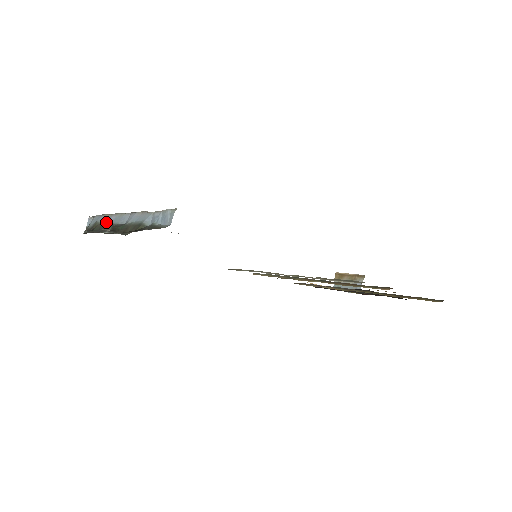
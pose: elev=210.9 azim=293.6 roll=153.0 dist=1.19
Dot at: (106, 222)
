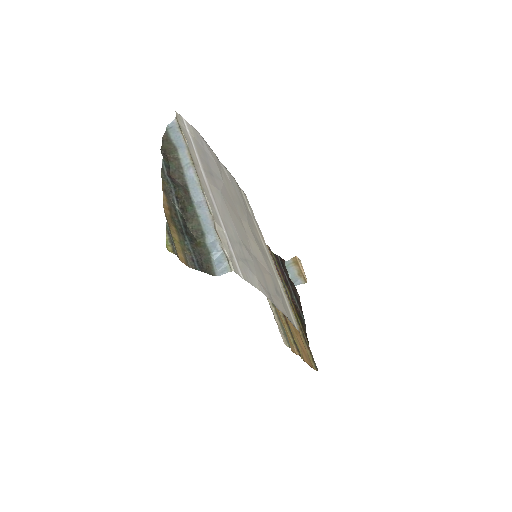
Dot at: (184, 168)
